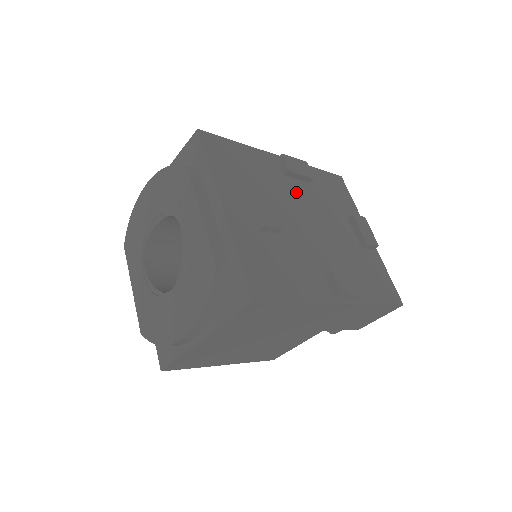
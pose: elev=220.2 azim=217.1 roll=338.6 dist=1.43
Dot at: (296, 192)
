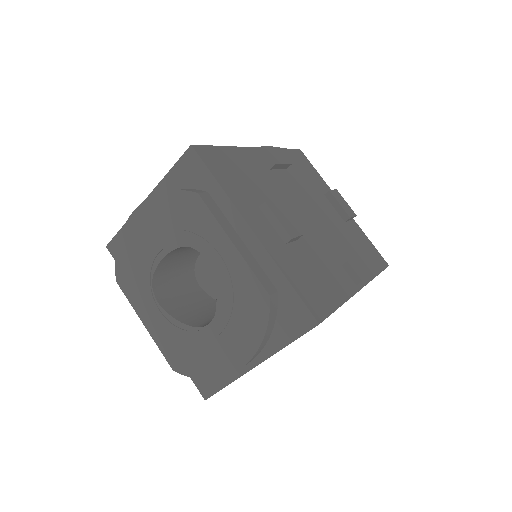
Dot at: (285, 184)
